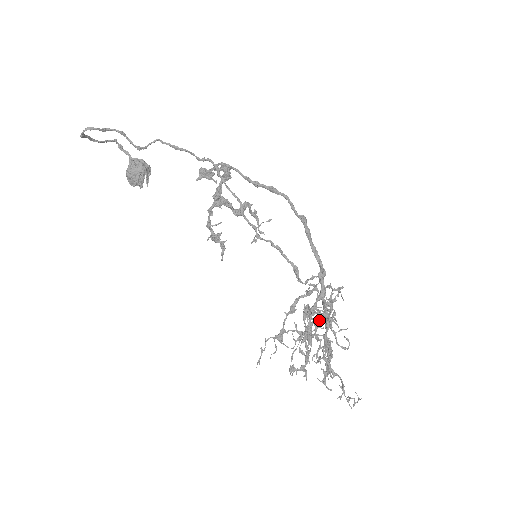
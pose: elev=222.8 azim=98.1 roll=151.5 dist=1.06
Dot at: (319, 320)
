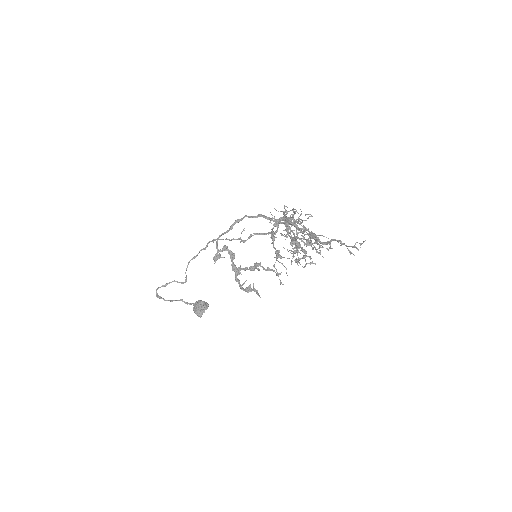
Dot at: occluded
